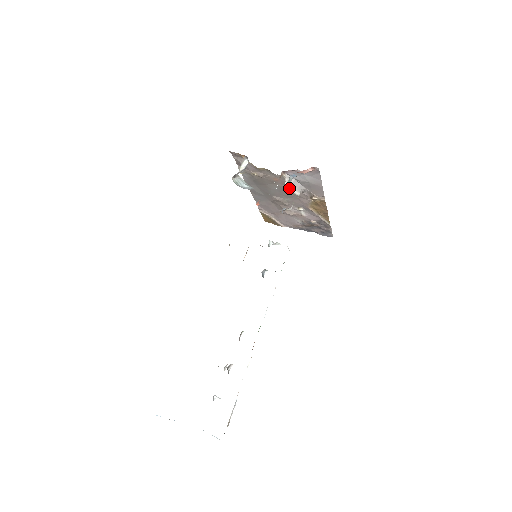
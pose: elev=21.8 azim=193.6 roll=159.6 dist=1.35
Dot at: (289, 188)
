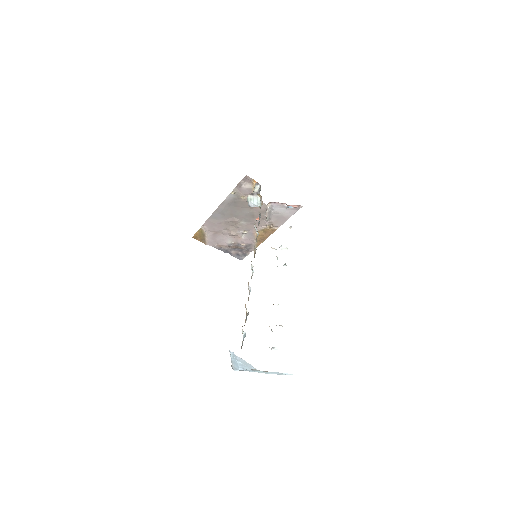
Dot at: (267, 214)
